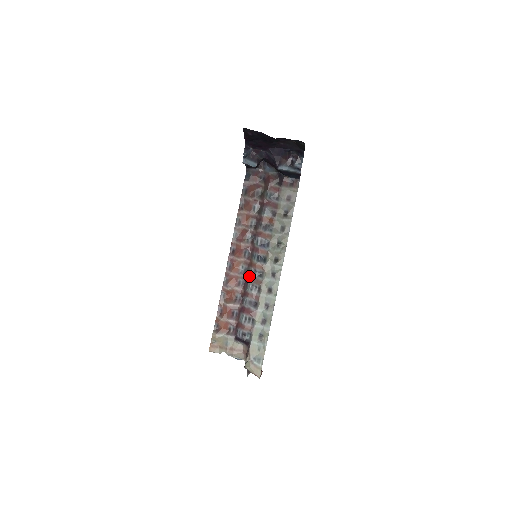
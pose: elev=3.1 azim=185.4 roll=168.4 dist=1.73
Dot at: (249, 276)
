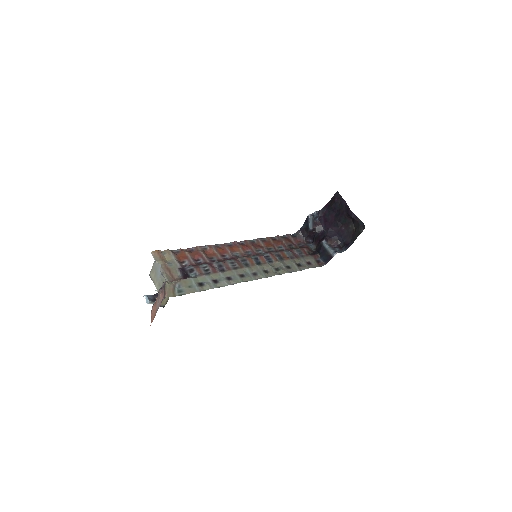
Dot at: (237, 259)
